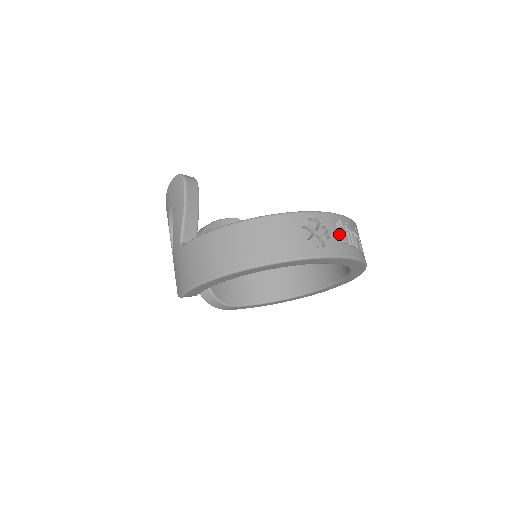
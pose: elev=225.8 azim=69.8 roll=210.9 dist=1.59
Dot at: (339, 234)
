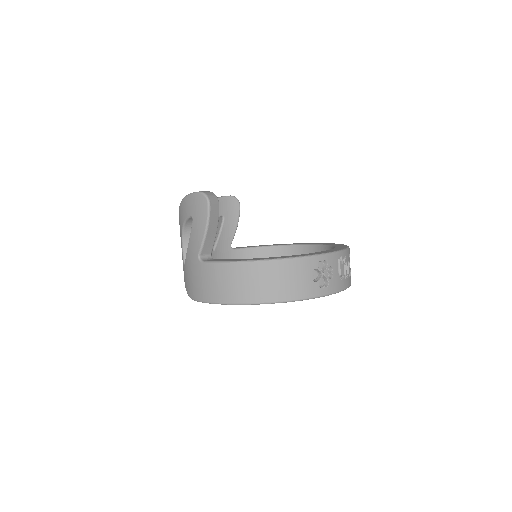
Dot at: (339, 270)
